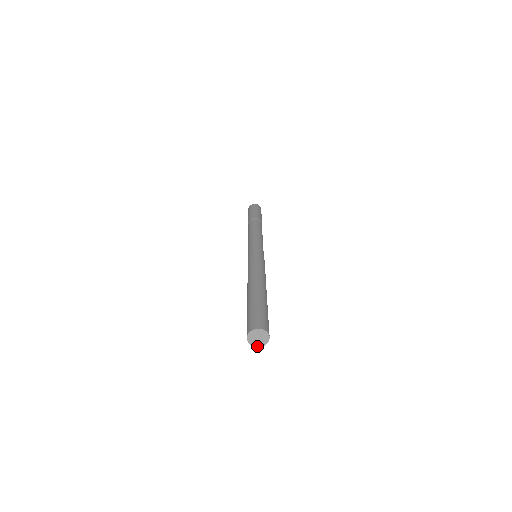
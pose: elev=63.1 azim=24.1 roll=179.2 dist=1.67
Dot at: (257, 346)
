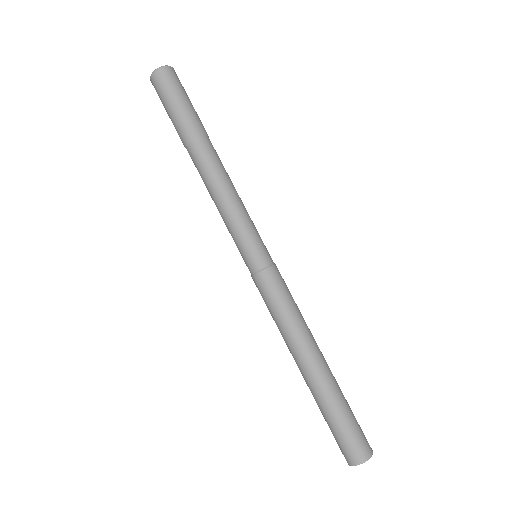
Dot at: occluded
